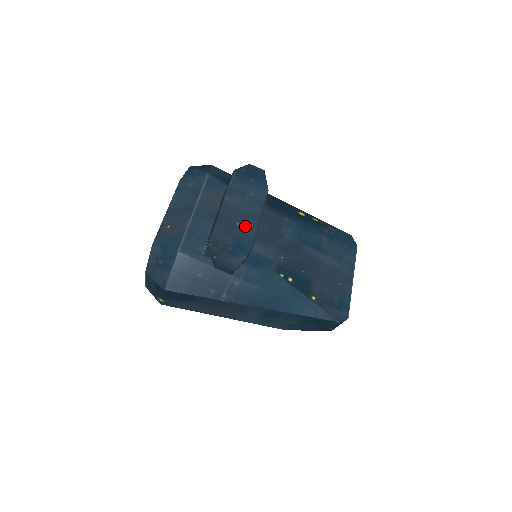
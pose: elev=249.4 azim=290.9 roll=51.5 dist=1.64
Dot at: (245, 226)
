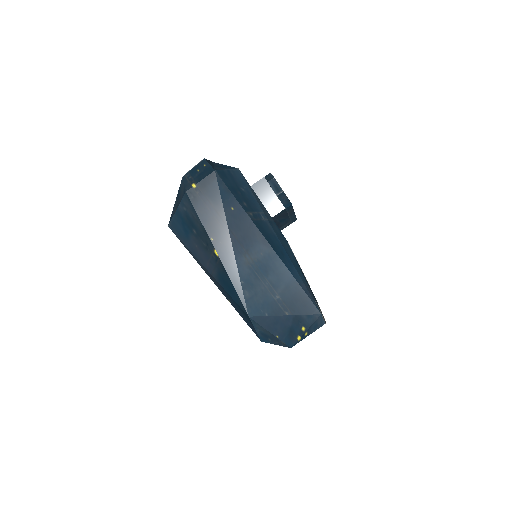
Dot at: occluded
